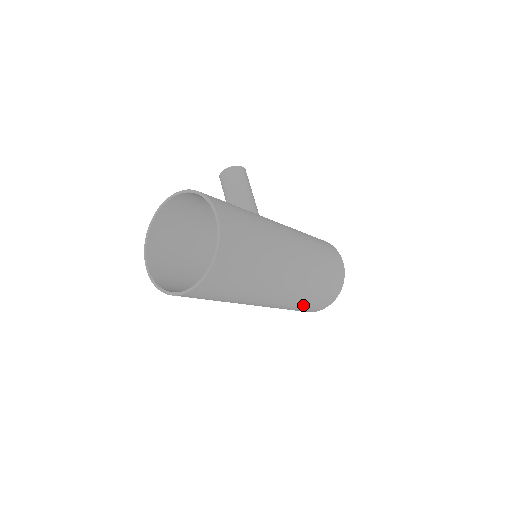
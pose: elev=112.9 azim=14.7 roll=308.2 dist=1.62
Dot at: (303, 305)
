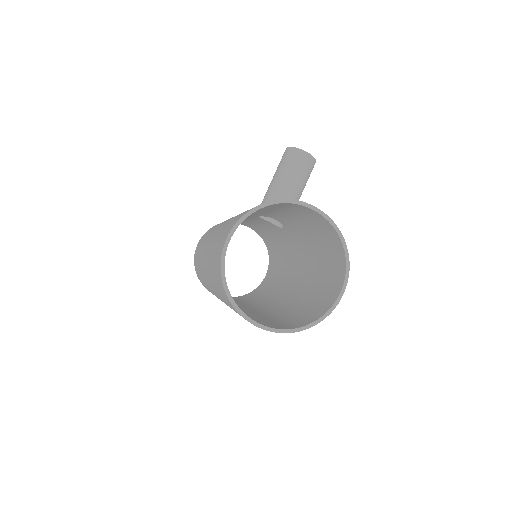
Dot at: occluded
